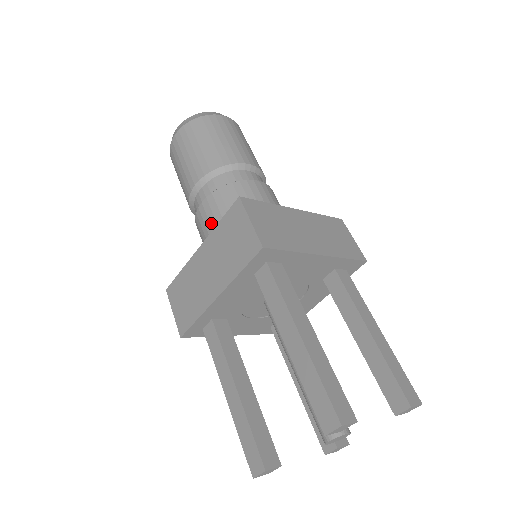
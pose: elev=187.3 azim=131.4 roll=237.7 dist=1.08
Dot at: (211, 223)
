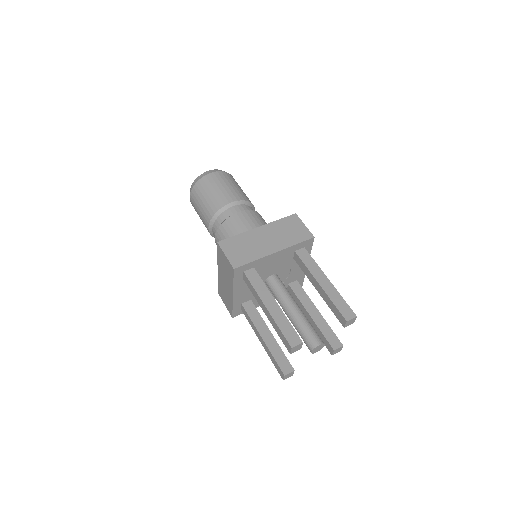
Dot at: (250, 223)
